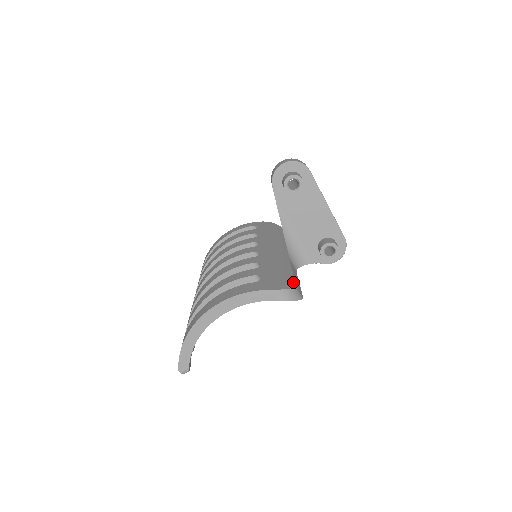
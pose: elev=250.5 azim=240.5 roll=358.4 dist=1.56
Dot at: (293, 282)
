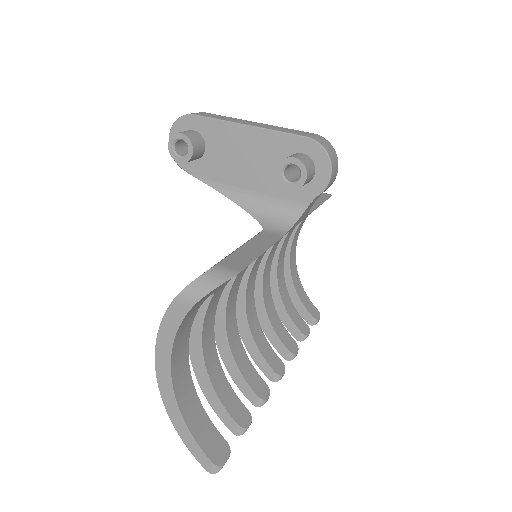
Dot at: (218, 262)
